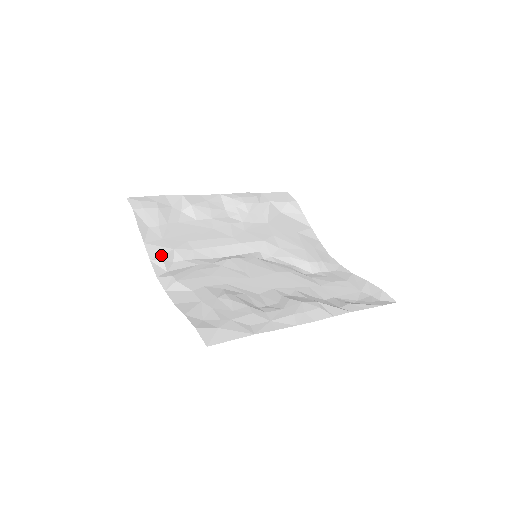
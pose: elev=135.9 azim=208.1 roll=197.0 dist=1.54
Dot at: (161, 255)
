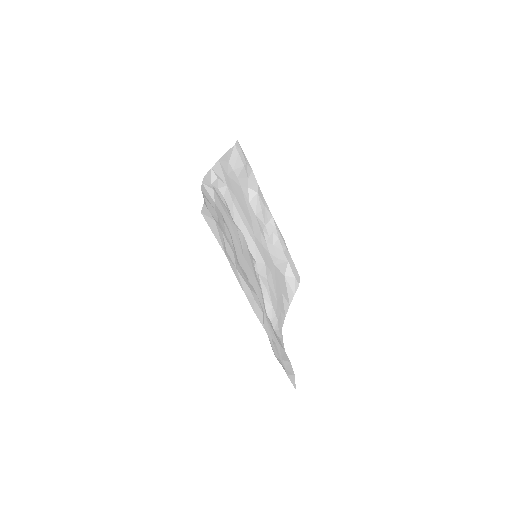
Dot at: (219, 176)
